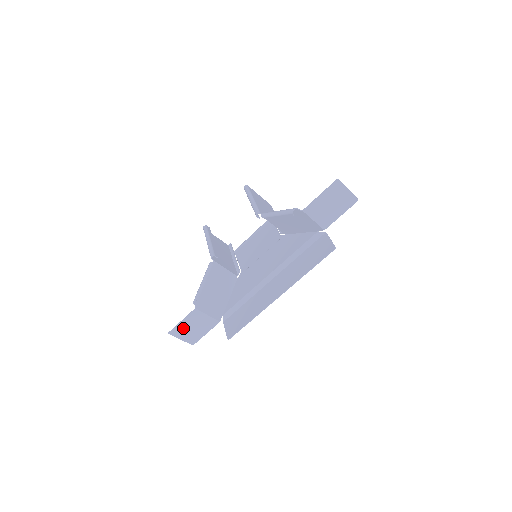
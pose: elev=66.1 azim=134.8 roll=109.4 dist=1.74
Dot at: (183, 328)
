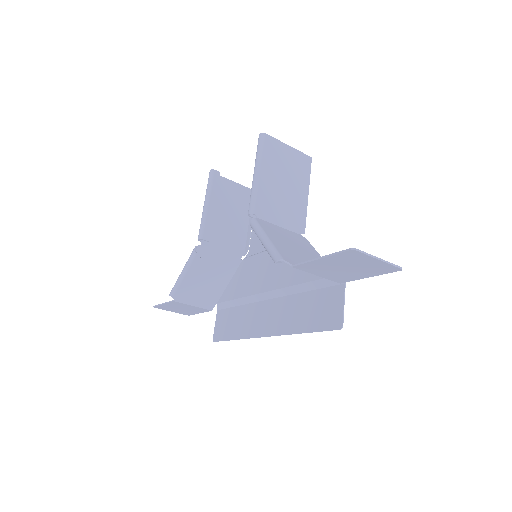
Dot at: (168, 307)
